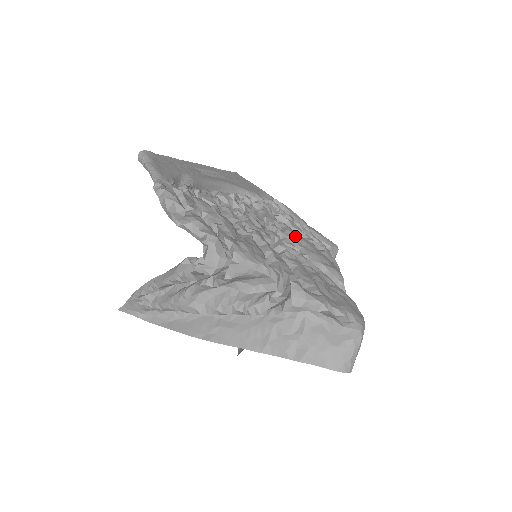
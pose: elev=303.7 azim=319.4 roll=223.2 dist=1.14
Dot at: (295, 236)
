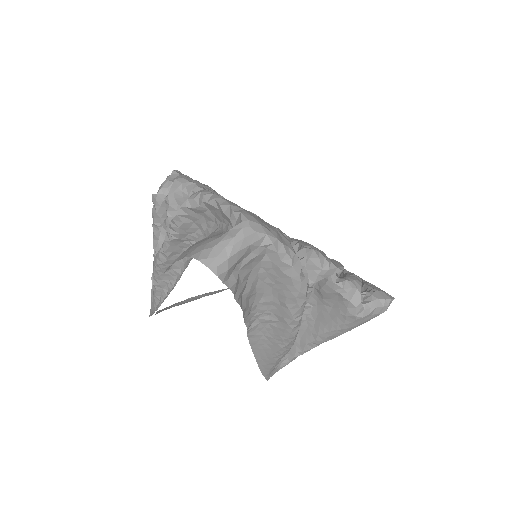
Dot at: occluded
